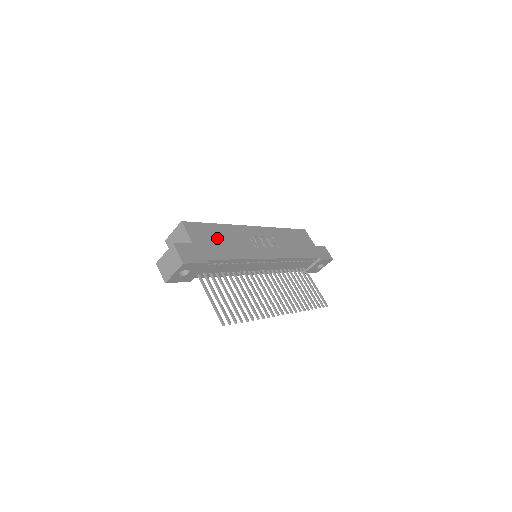
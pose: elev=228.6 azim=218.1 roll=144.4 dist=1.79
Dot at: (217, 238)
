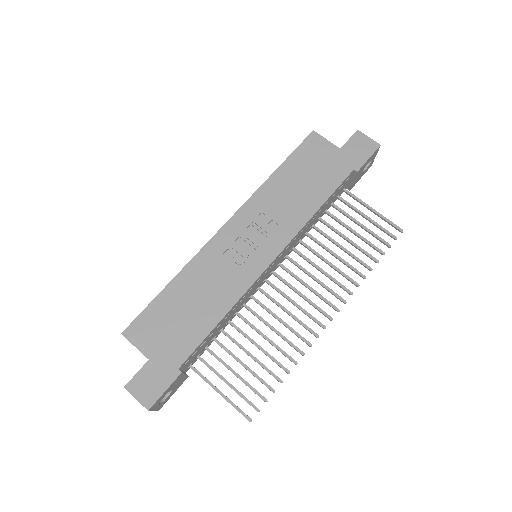
Dot at: (179, 311)
